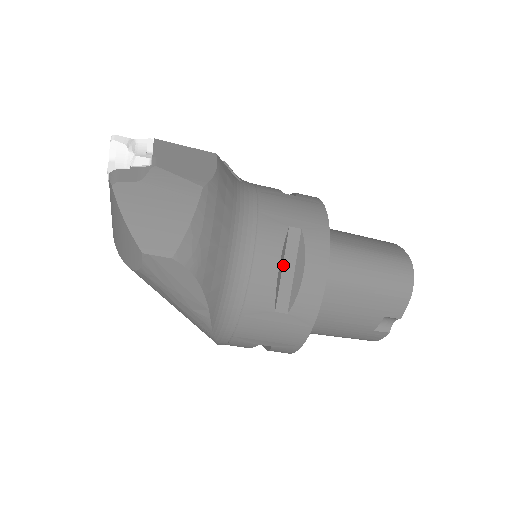
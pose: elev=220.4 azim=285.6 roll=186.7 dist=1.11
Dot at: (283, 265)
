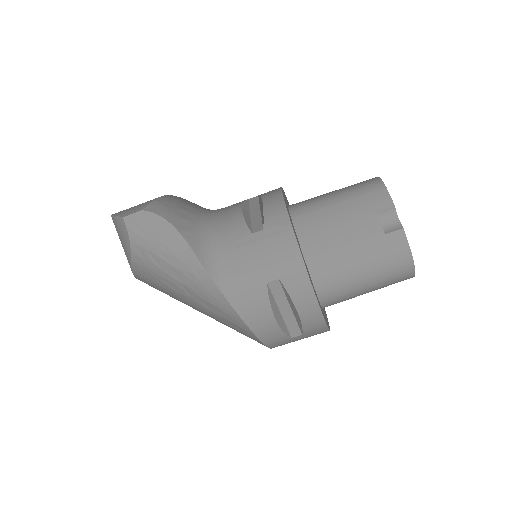
Dot at: (250, 214)
